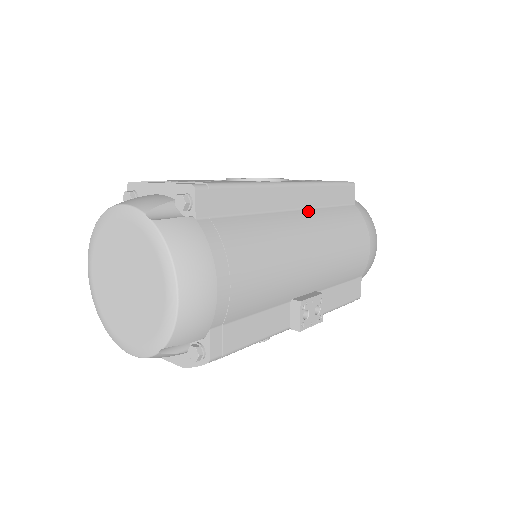
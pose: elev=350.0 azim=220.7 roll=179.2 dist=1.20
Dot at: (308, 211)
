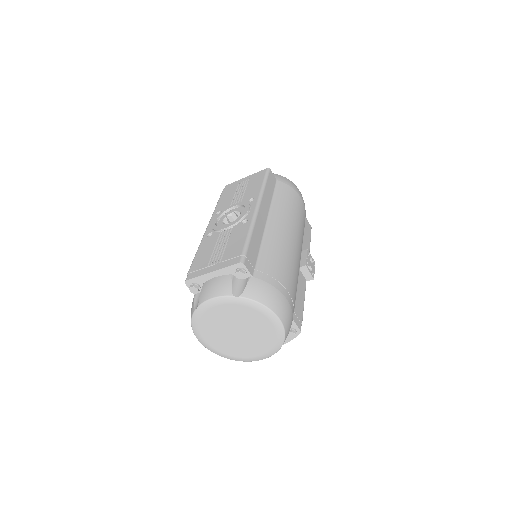
Dot at: (271, 213)
